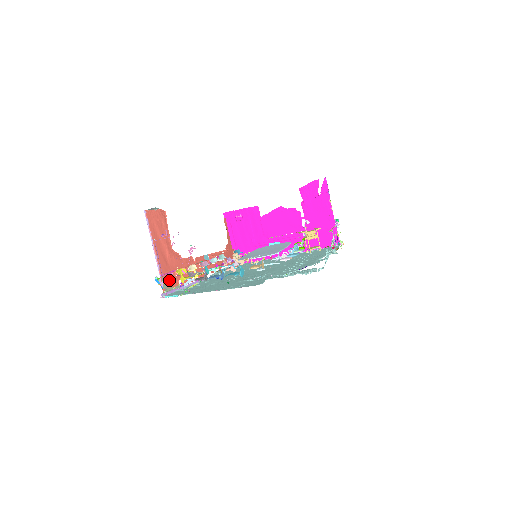
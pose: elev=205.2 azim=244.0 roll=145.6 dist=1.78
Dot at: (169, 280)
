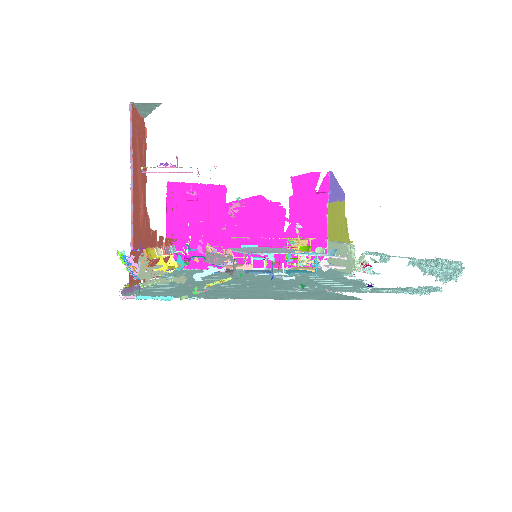
Dot at: occluded
